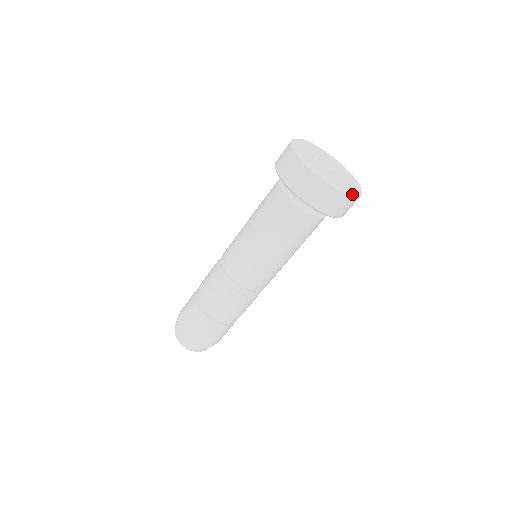
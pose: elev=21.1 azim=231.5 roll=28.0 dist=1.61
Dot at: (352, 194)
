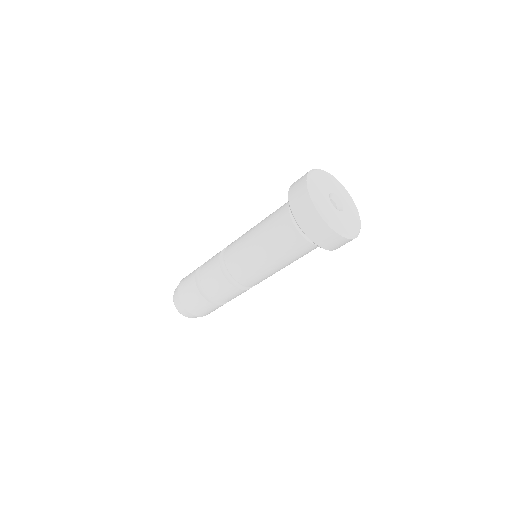
Dot at: (352, 237)
